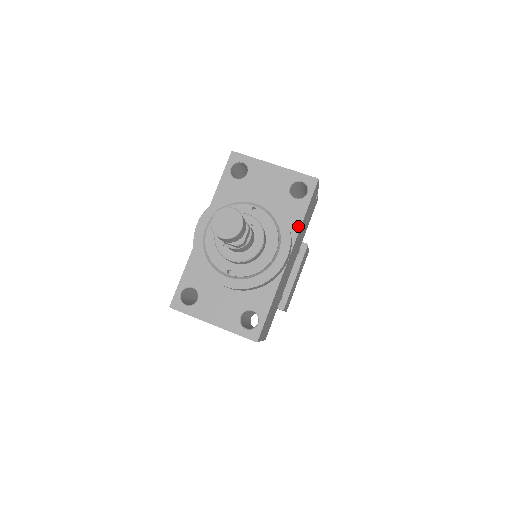
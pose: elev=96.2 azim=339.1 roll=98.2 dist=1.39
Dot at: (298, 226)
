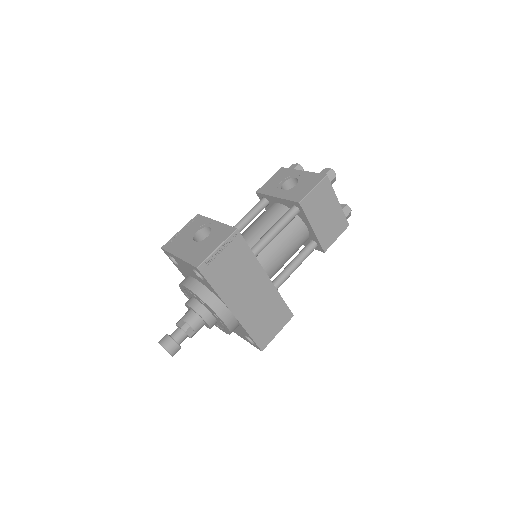
Dot at: (218, 296)
